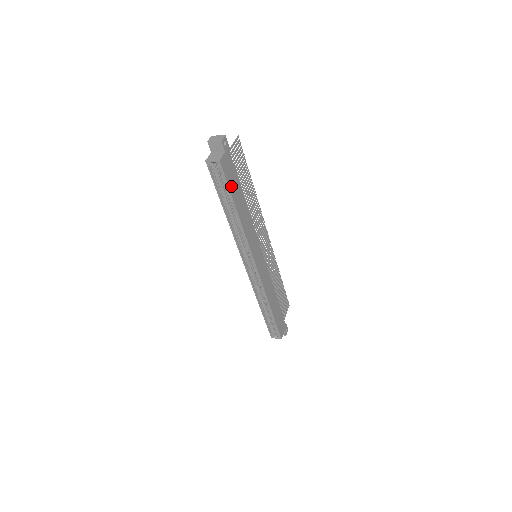
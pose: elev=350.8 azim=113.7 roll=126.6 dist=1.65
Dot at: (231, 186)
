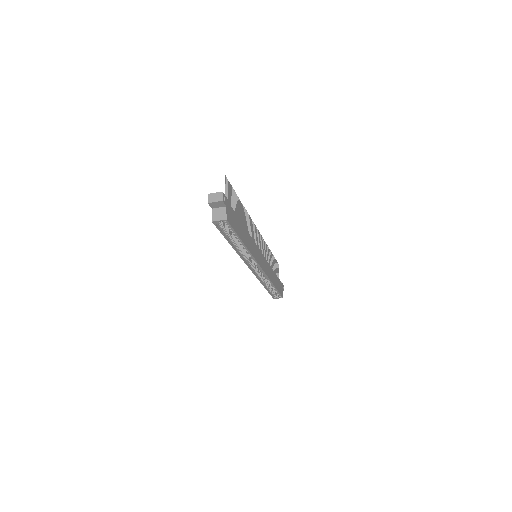
Dot at: (236, 229)
